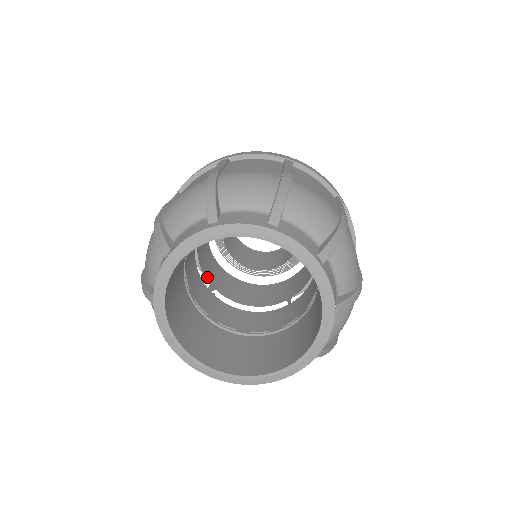
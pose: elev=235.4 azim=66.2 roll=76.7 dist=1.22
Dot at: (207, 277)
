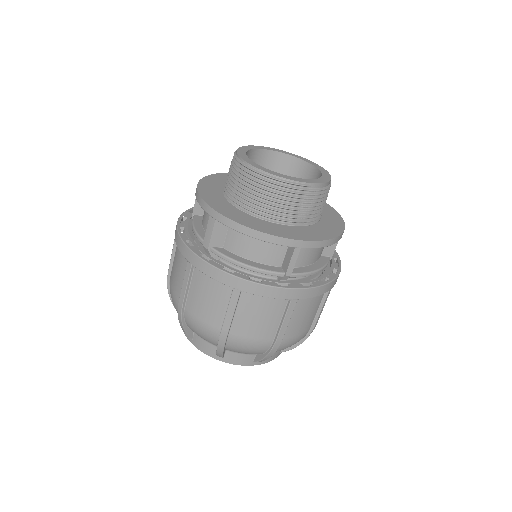
Dot at: occluded
